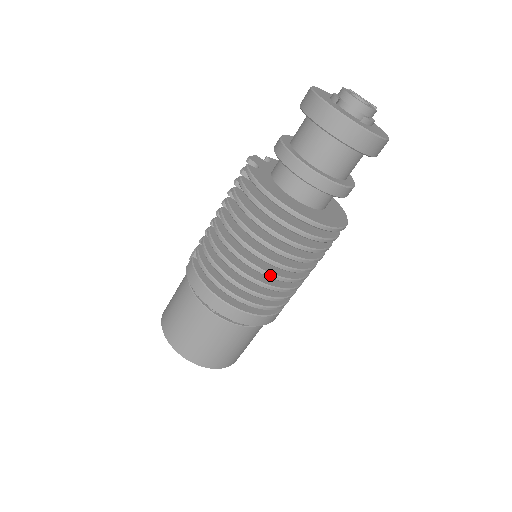
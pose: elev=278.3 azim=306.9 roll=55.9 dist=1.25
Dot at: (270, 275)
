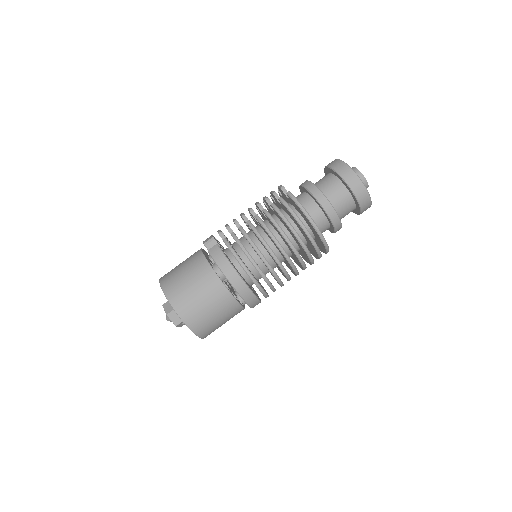
Dot at: (285, 271)
